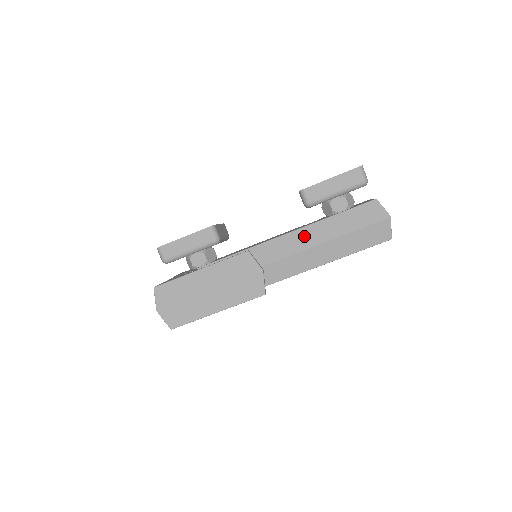
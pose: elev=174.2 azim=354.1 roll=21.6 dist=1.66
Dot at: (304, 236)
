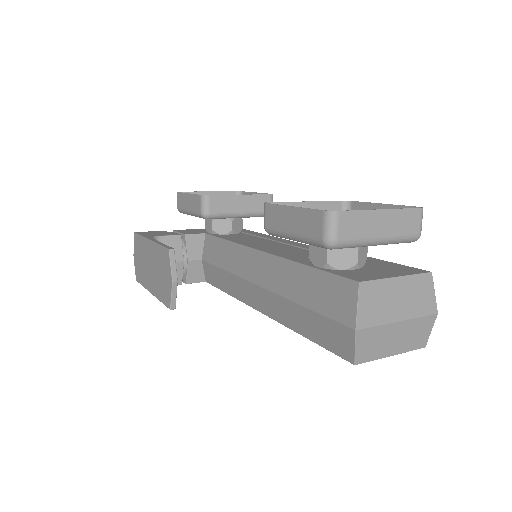
Dot at: (271, 269)
